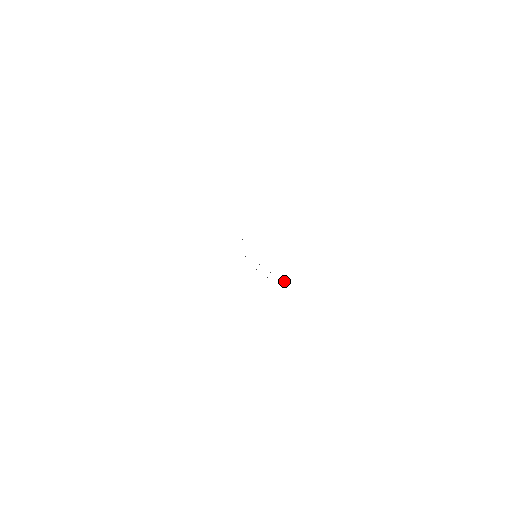
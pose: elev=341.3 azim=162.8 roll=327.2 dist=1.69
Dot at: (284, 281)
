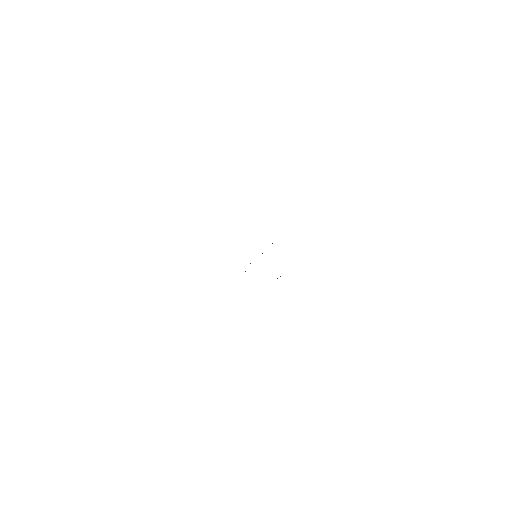
Dot at: (277, 278)
